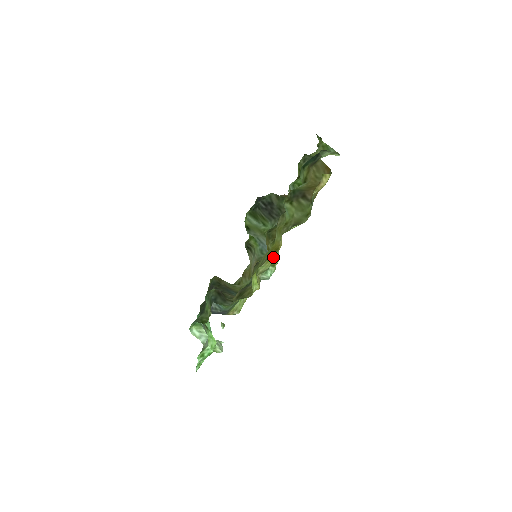
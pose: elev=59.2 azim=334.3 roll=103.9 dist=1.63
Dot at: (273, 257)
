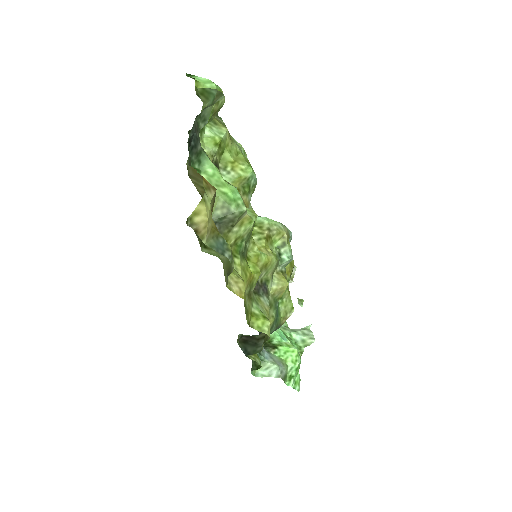
Dot at: (267, 258)
